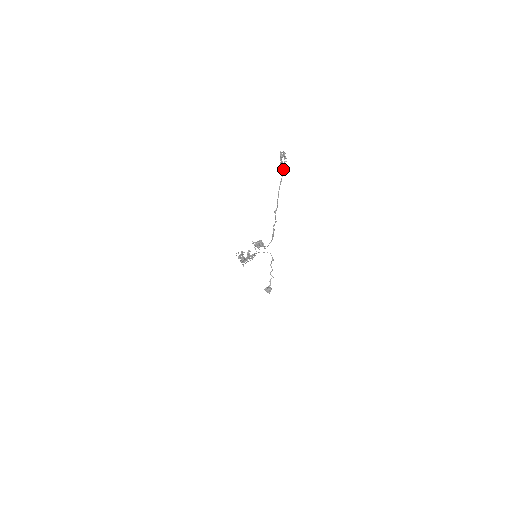
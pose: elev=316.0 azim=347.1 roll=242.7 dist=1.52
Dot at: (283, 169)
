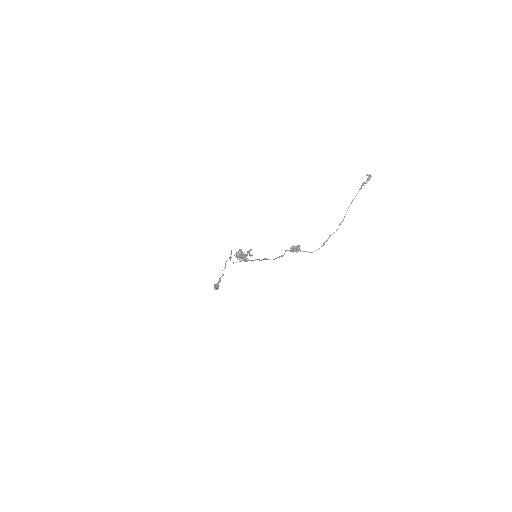
Dot at: occluded
